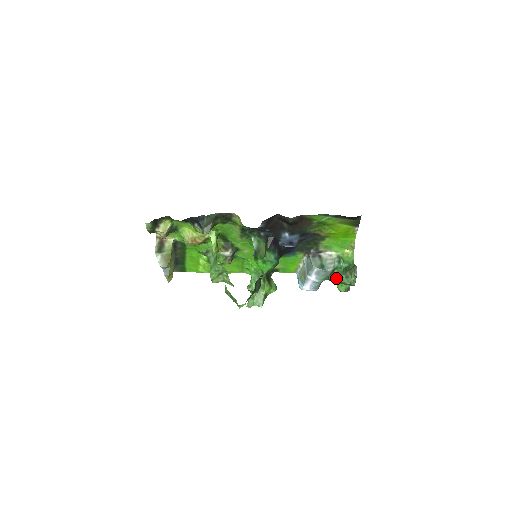
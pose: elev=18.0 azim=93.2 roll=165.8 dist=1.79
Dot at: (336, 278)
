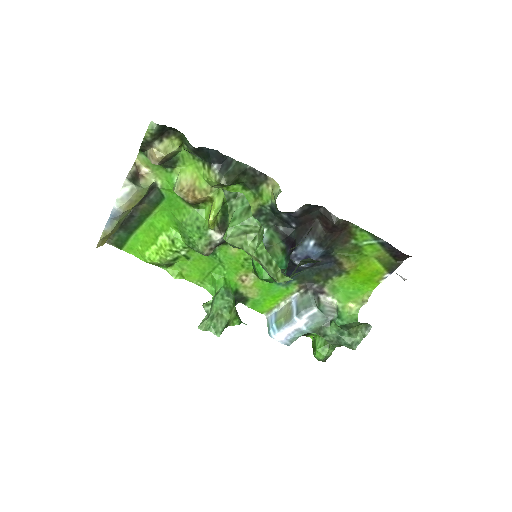
Dot at: (334, 332)
